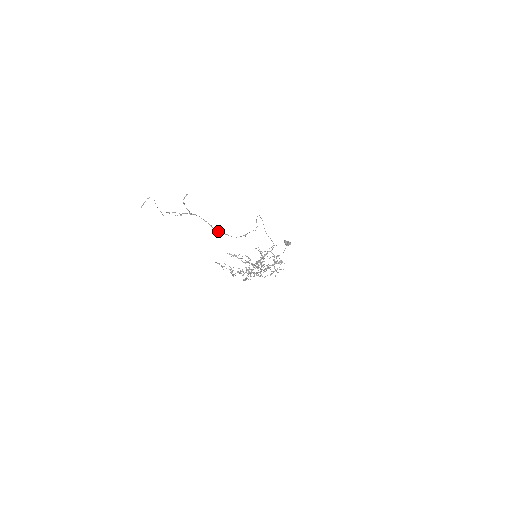
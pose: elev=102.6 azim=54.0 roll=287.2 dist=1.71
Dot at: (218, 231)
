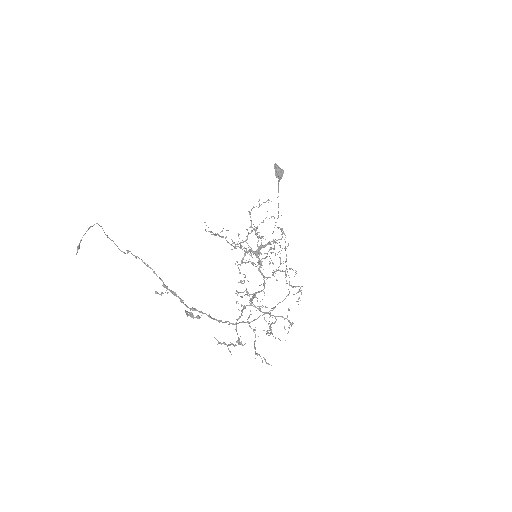
Dot at: (236, 324)
